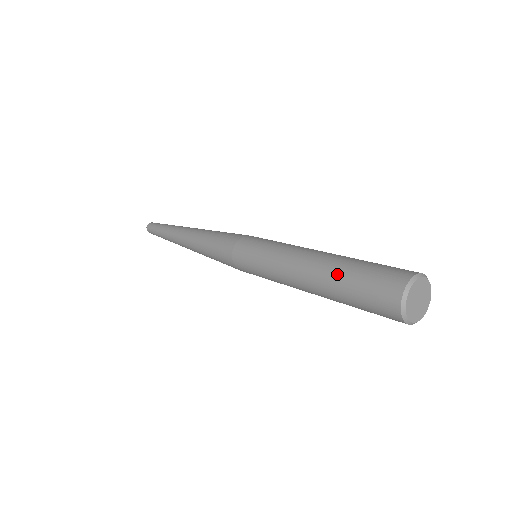
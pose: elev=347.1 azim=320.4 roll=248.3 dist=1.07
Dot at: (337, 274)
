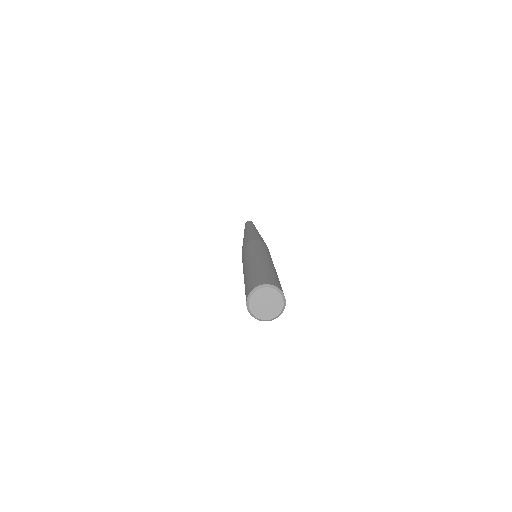
Dot at: occluded
